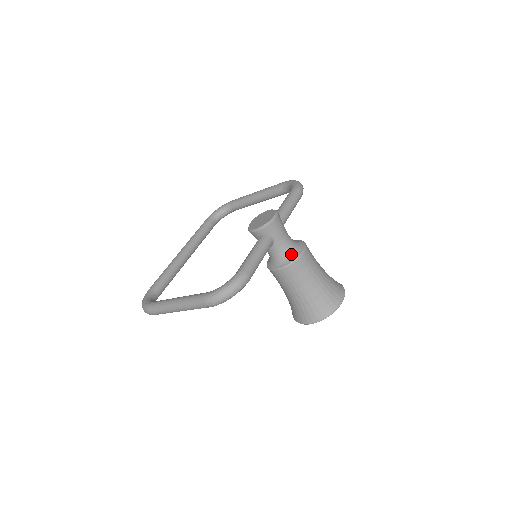
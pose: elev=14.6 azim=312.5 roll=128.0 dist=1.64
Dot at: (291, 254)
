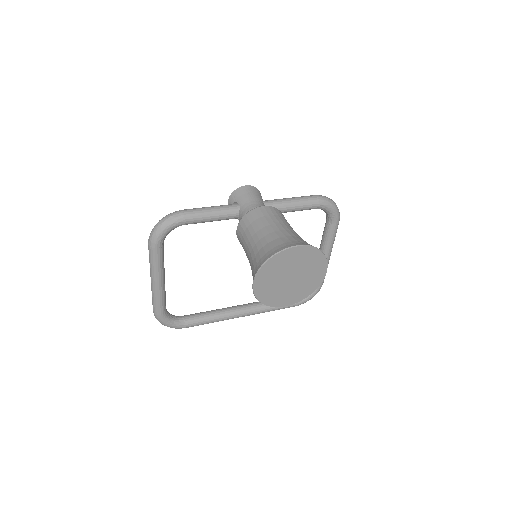
Dot at: occluded
